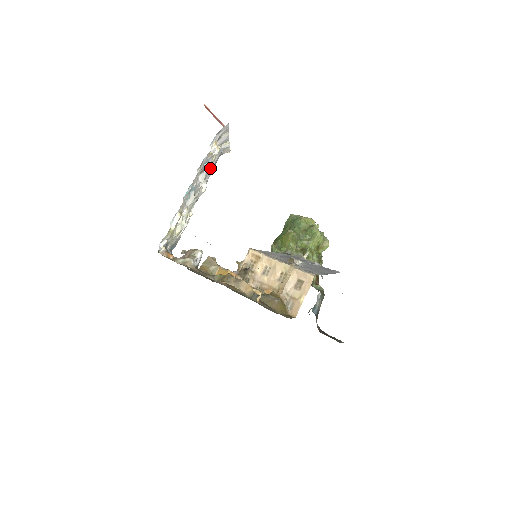
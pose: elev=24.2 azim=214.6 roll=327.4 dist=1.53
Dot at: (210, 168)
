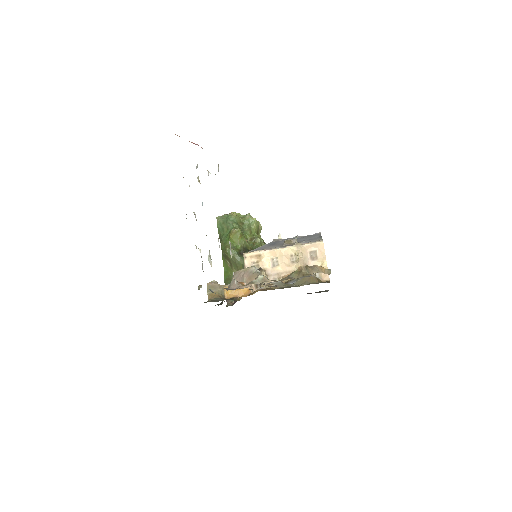
Dot at: occluded
